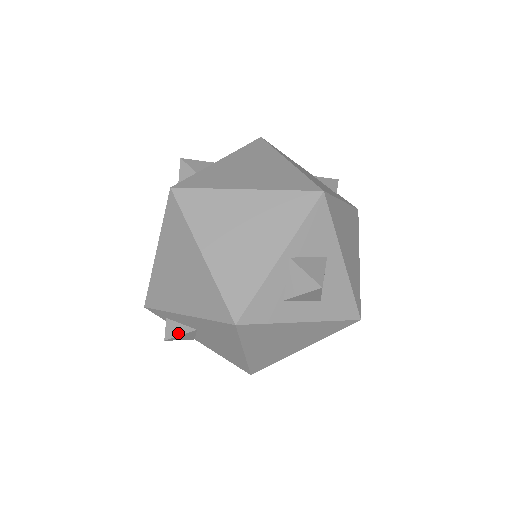
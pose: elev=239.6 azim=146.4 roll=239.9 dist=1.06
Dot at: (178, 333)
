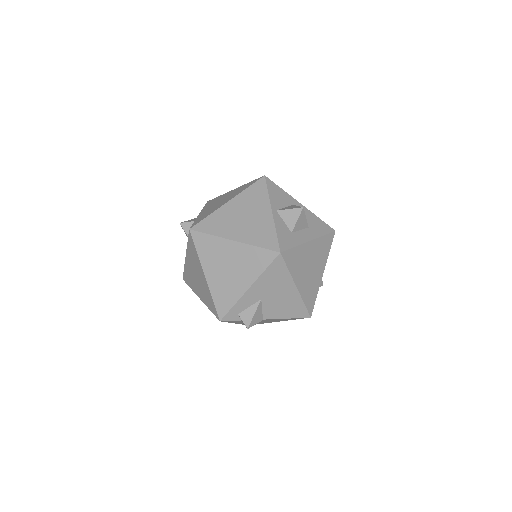
Dot at: (252, 314)
